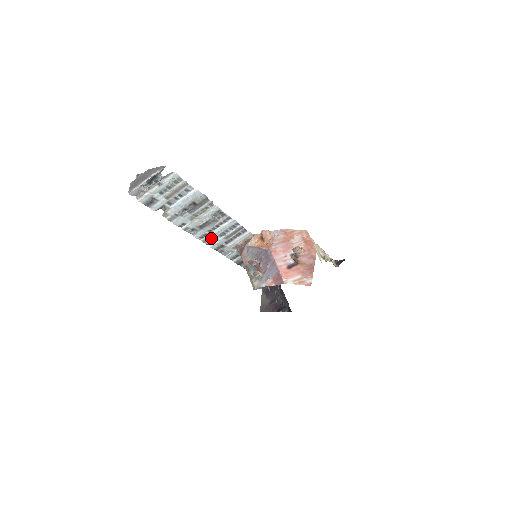
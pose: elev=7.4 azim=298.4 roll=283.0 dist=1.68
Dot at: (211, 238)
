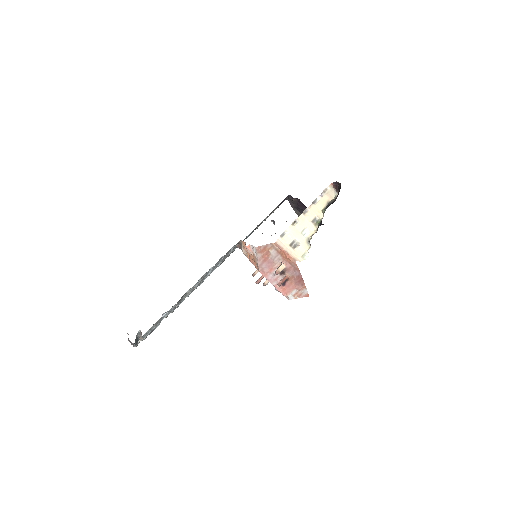
Dot at: (212, 271)
